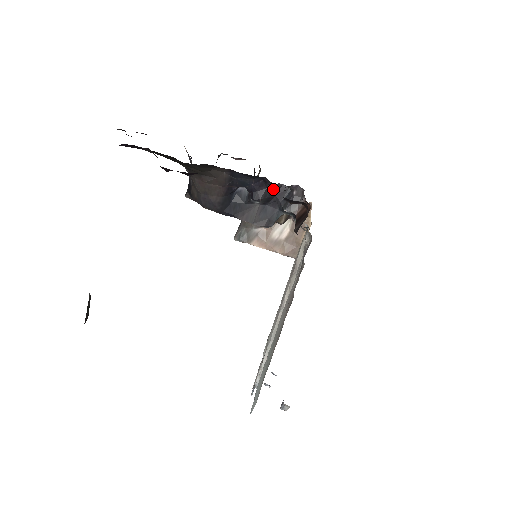
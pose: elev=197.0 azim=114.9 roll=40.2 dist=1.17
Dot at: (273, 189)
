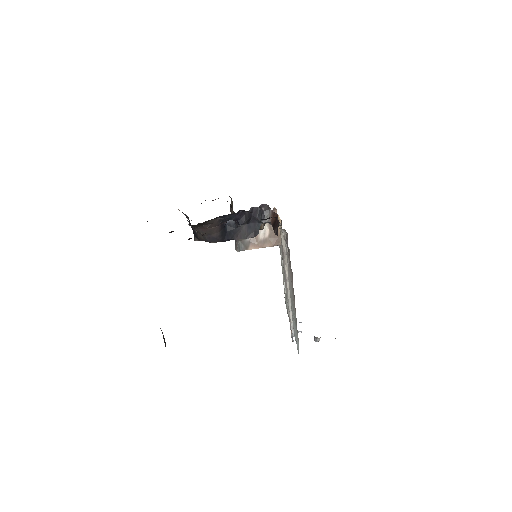
Dot at: (249, 213)
